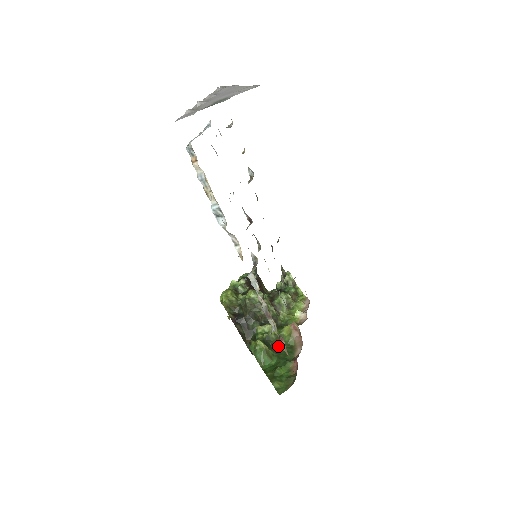
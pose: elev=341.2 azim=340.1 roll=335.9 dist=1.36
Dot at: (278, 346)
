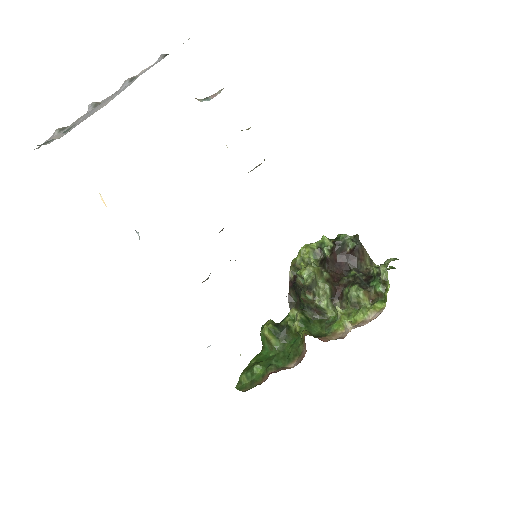
Dot at: (292, 342)
